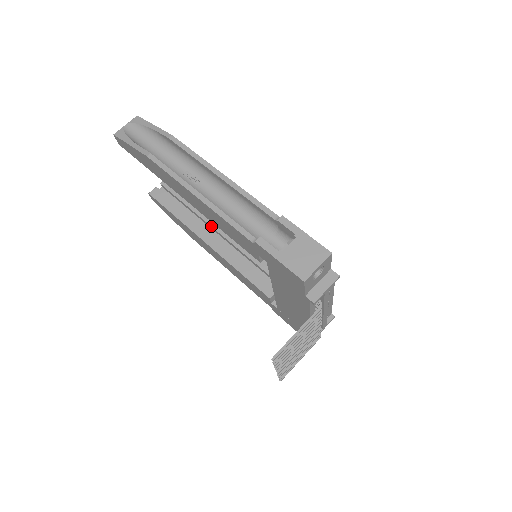
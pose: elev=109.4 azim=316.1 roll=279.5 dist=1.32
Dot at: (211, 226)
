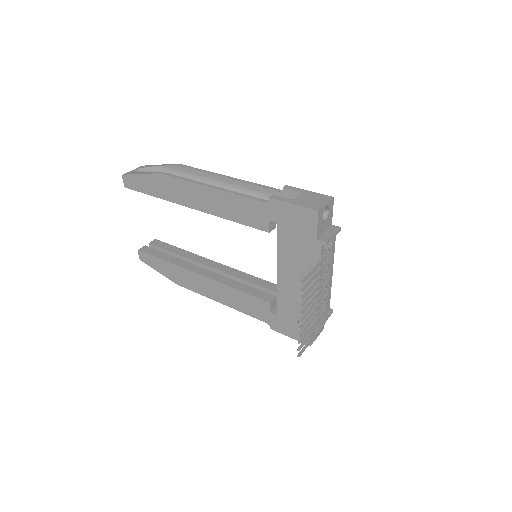
Dot at: (202, 264)
